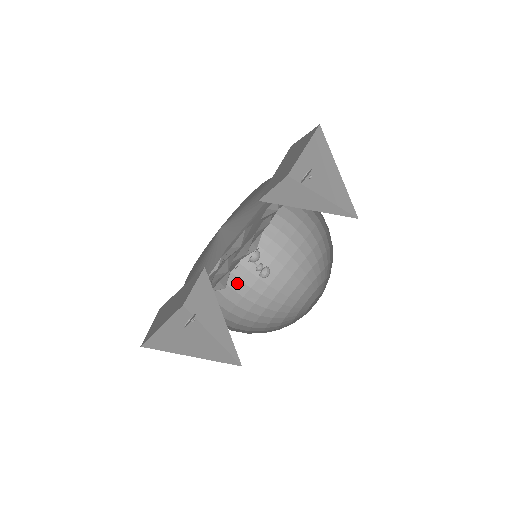
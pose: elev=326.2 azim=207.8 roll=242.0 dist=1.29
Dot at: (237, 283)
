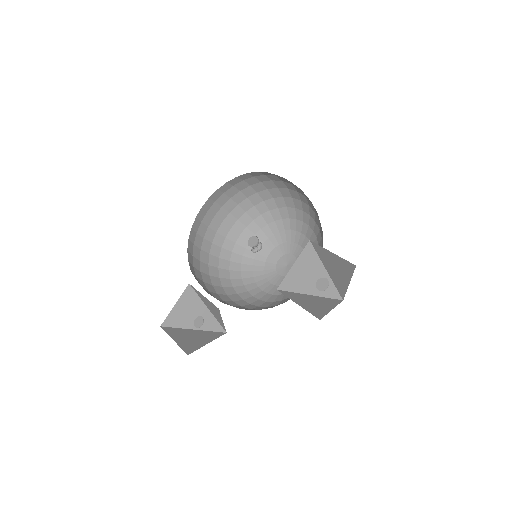
Dot at: (227, 201)
